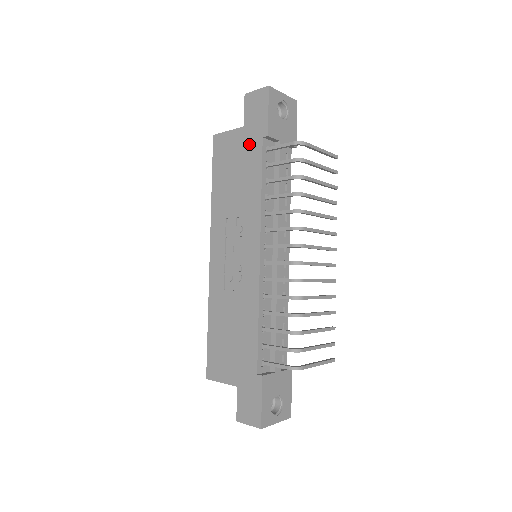
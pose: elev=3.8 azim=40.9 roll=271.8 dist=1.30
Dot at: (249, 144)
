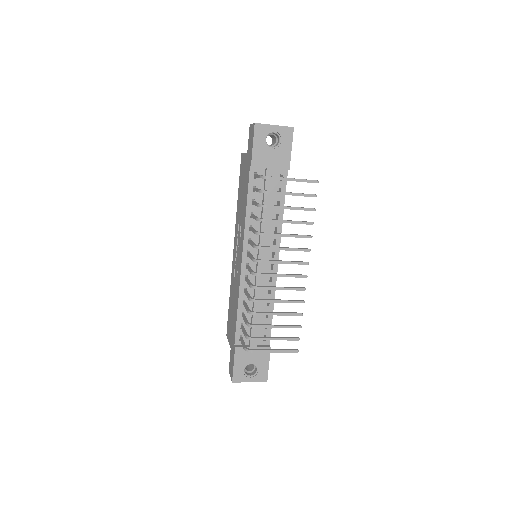
Dot at: (247, 169)
